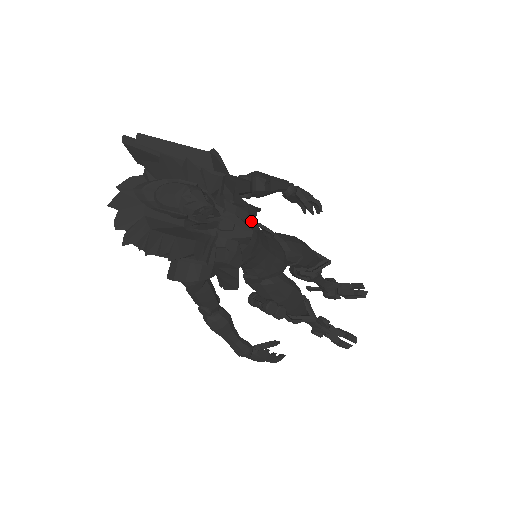
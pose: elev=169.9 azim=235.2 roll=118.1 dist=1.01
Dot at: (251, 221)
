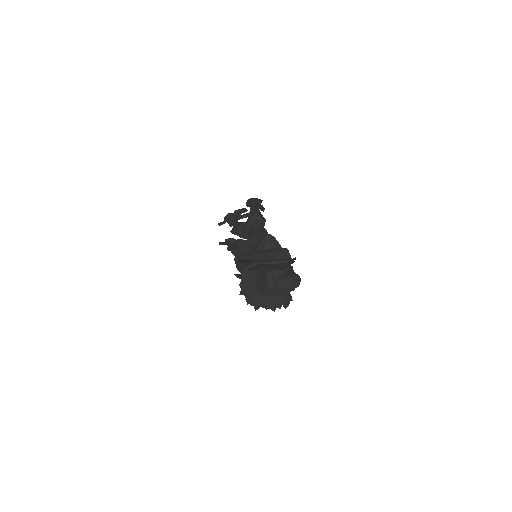
Dot at: occluded
